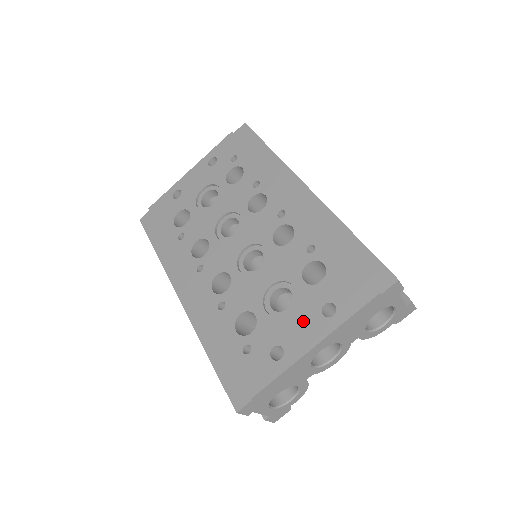
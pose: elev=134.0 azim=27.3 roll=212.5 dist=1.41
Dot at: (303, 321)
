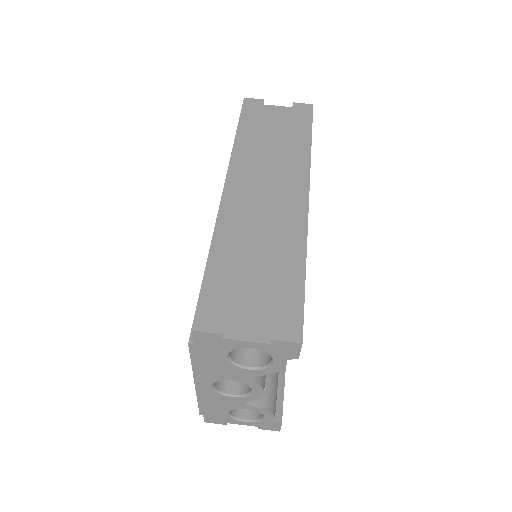
Dot at: occluded
